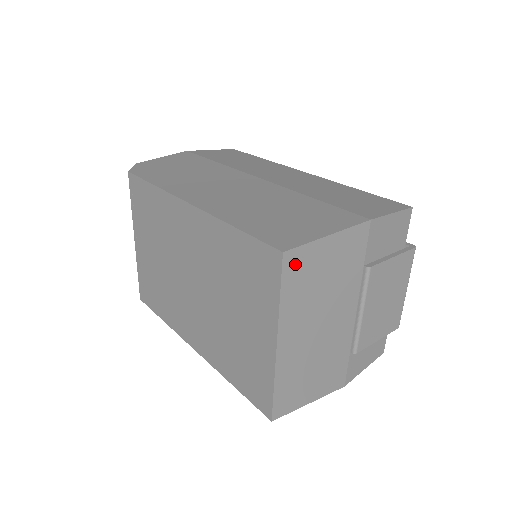
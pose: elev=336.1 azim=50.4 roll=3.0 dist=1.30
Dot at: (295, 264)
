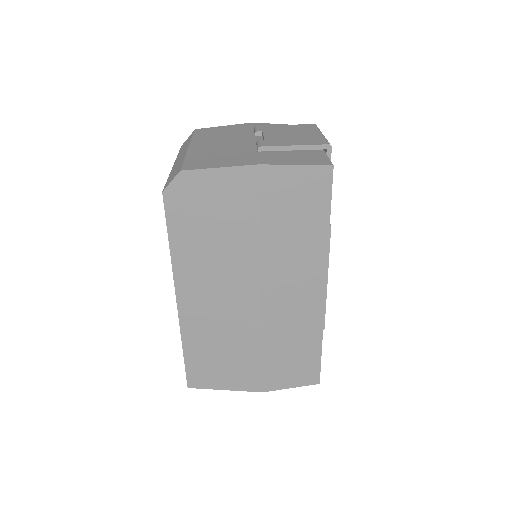
Dot at: occluded
